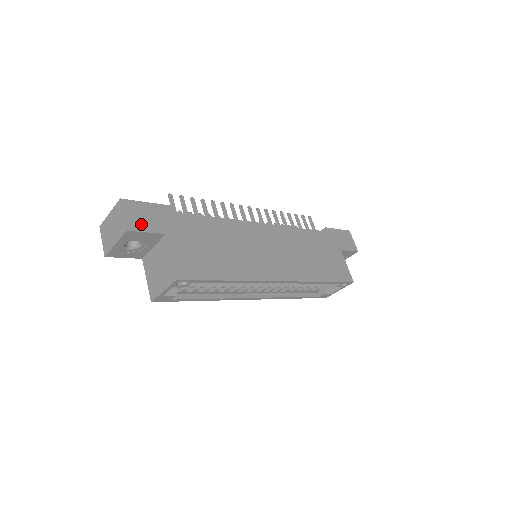
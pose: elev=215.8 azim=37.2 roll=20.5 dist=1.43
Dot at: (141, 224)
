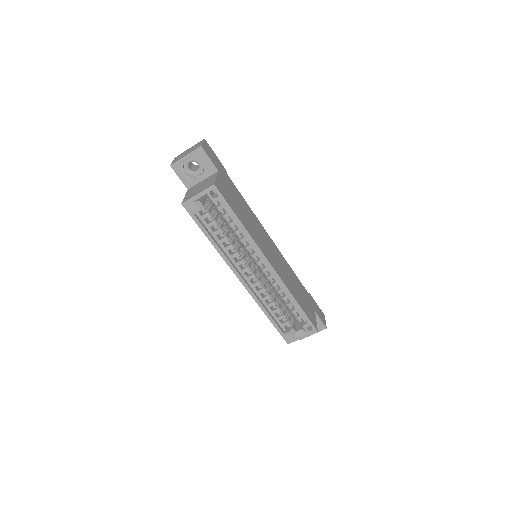
Dot at: (209, 154)
